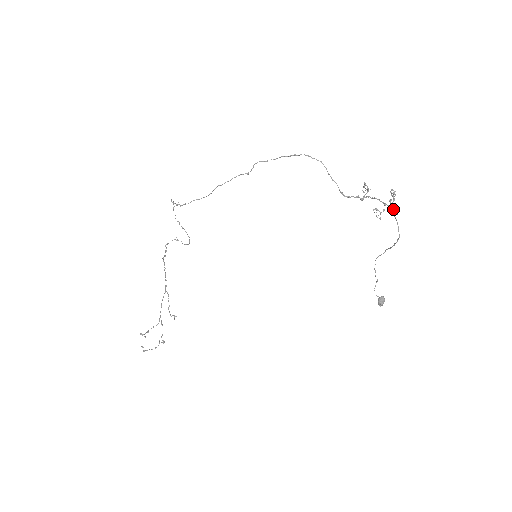
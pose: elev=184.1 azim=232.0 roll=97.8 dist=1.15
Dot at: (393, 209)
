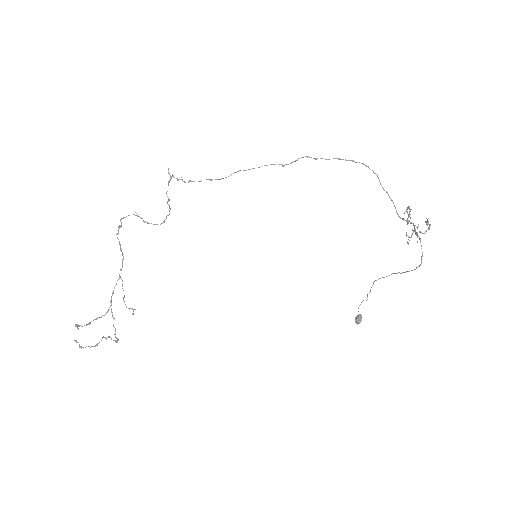
Dot at: (418, 236)
